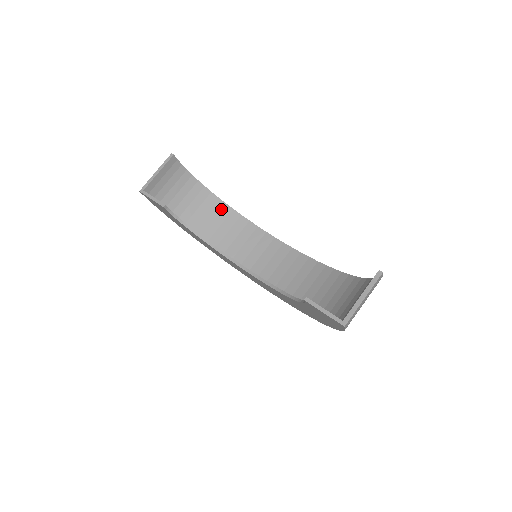
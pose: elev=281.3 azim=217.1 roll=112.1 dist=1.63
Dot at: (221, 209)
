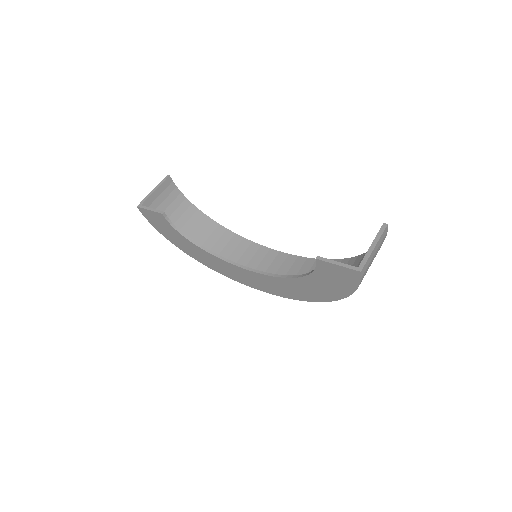
Dot at: (215, 229)
